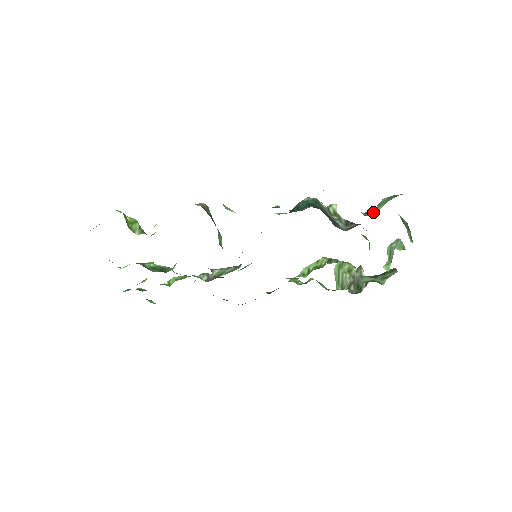
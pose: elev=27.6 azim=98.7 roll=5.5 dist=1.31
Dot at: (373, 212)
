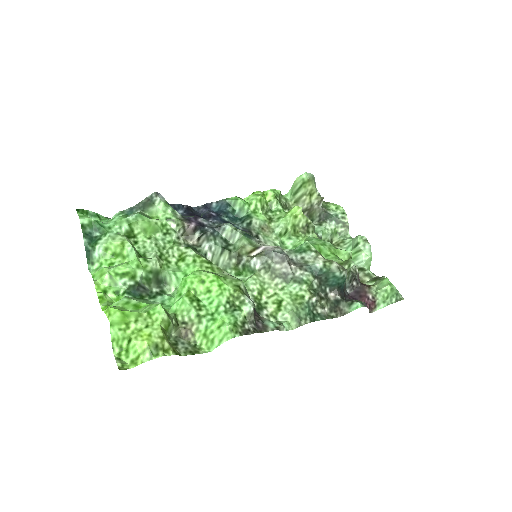
Dot at: (376, 307)
